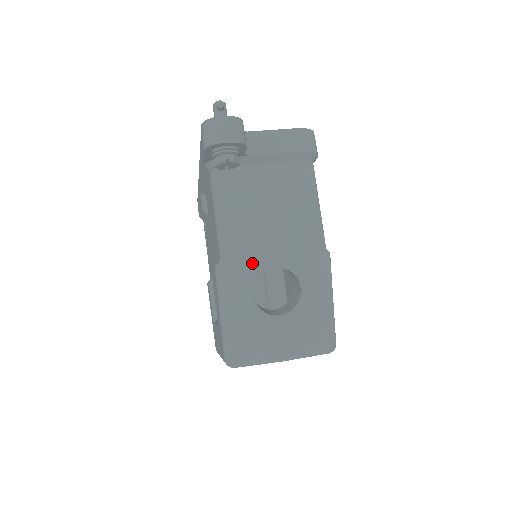
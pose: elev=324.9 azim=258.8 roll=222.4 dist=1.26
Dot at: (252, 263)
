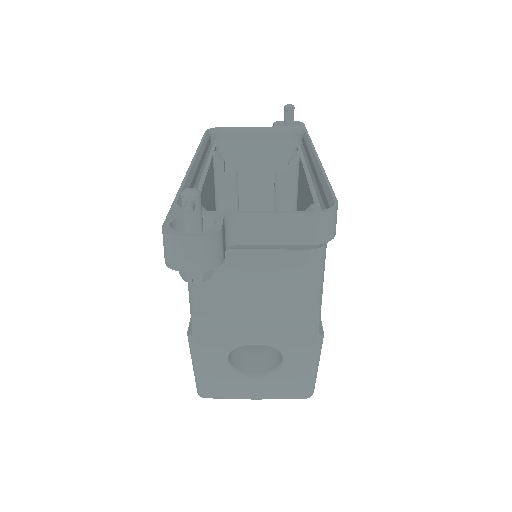
Dot at: (228, 340)
